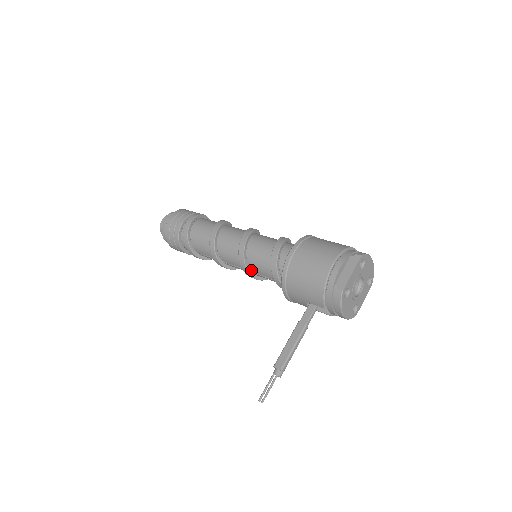
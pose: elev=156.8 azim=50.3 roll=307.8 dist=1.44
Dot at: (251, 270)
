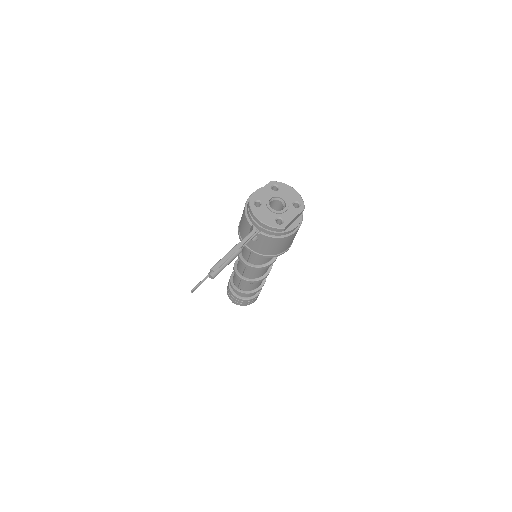
Dot at: (246, 260)
